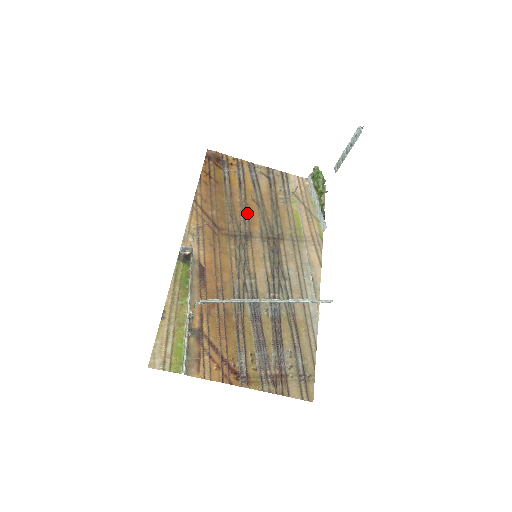
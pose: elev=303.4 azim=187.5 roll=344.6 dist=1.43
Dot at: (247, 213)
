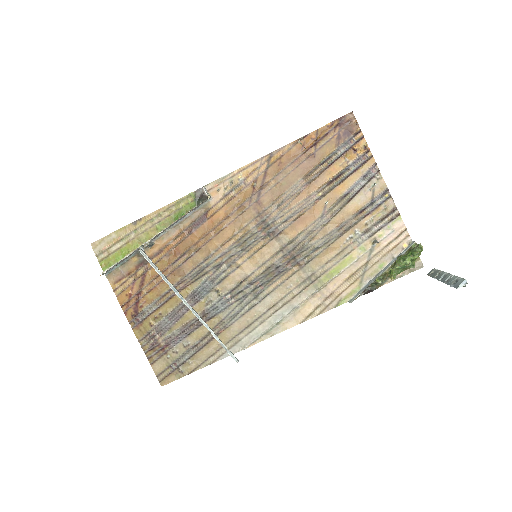
Dot at: (302, 213)
